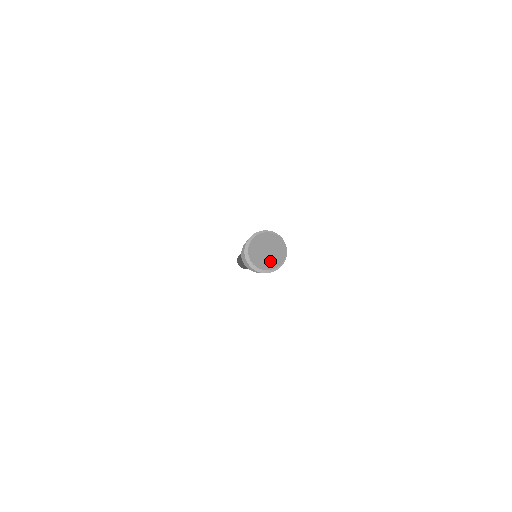
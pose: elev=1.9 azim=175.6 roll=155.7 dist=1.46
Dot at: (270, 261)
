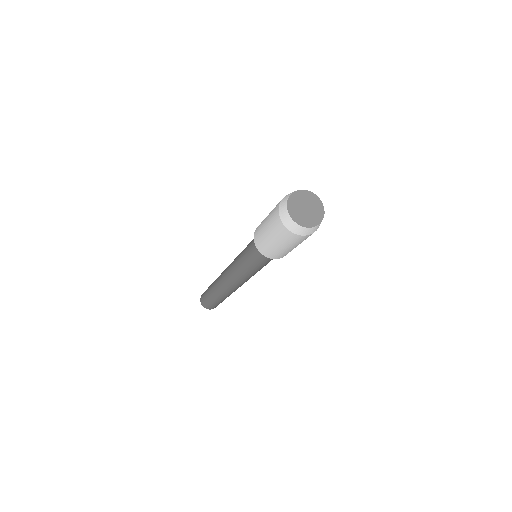
Dot at: (315, 214)
